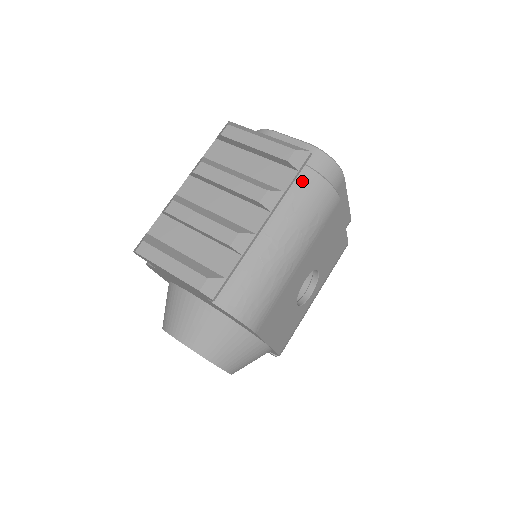
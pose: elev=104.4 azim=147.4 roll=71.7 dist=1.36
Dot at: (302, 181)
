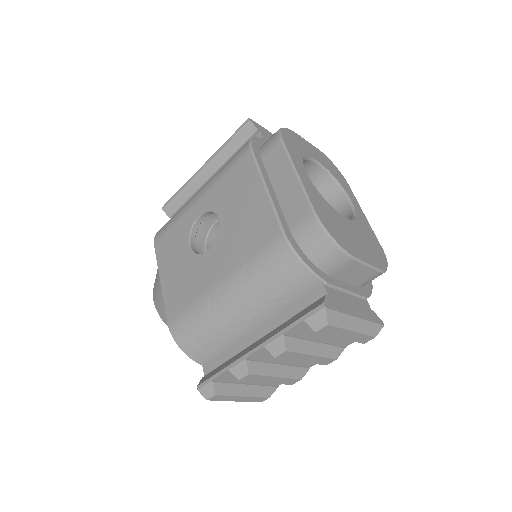
Dot at: occluded
